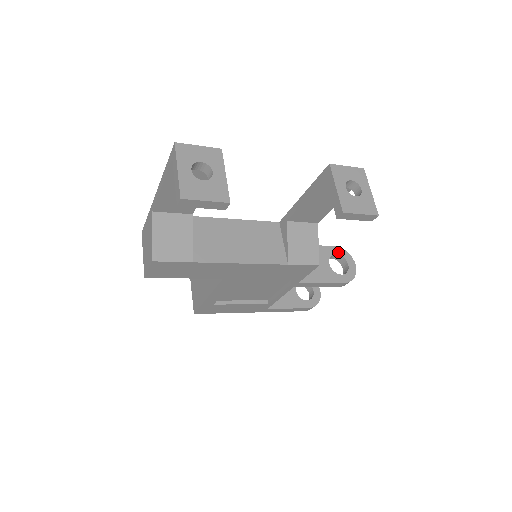
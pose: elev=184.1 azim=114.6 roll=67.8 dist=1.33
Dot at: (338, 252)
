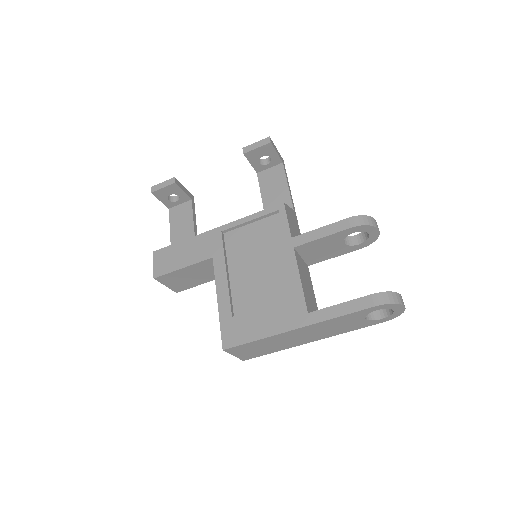
Dot at: (360, 235)
